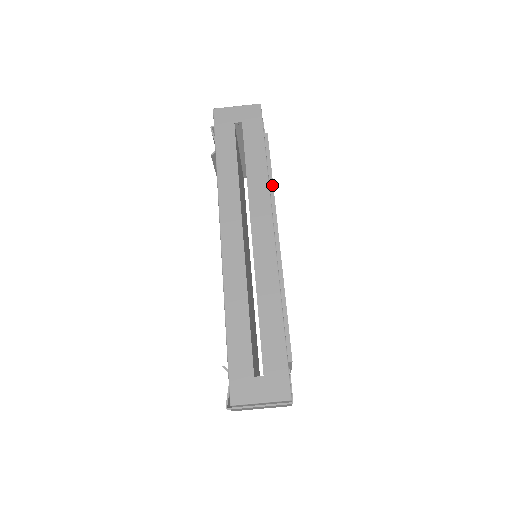
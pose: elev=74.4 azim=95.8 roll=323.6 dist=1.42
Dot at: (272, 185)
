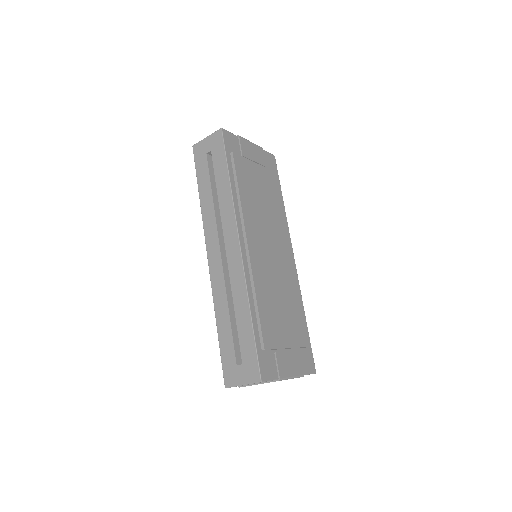
Dot at: (239, 199)
